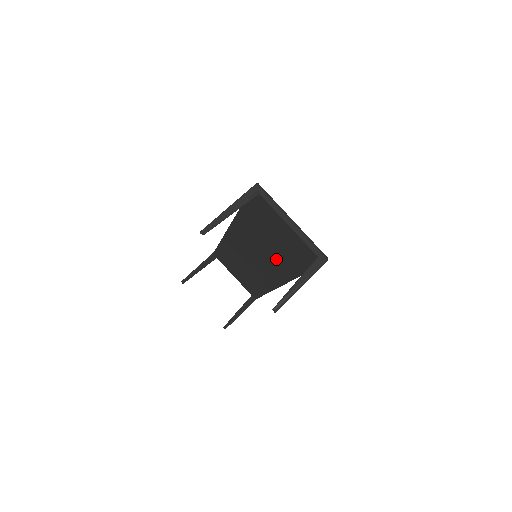
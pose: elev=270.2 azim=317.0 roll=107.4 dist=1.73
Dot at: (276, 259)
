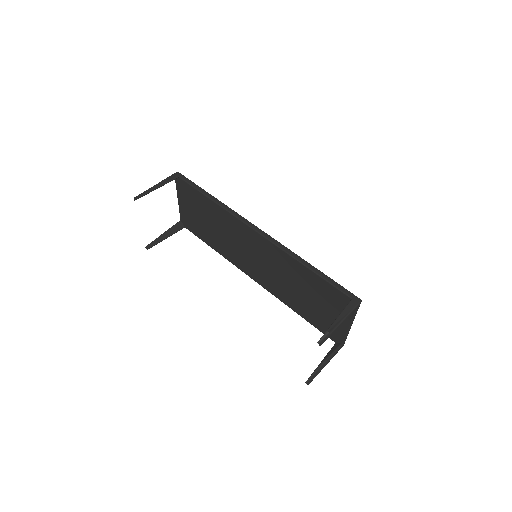
Dot at: (287, 291)
